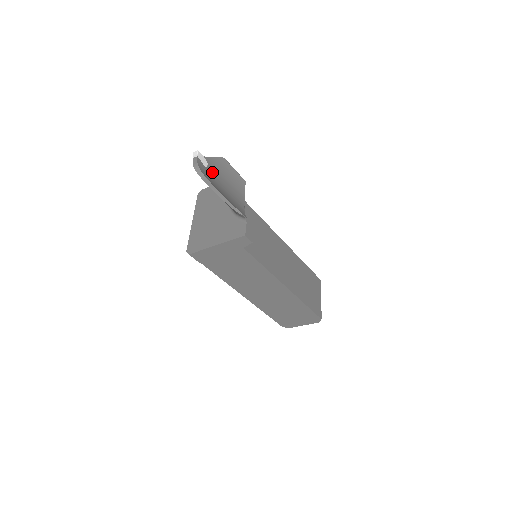
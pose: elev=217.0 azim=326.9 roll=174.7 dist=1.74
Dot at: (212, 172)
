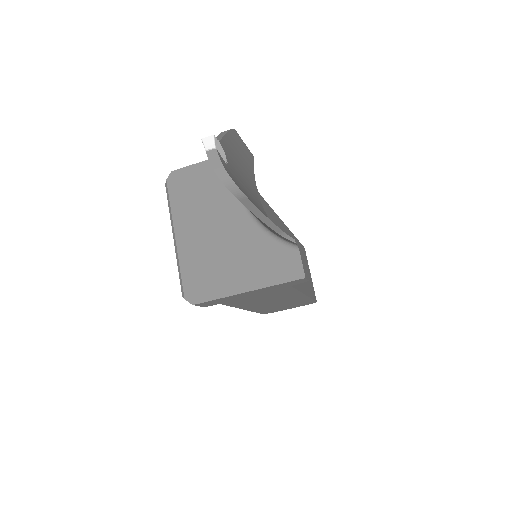
Dot at: (232, 168)
